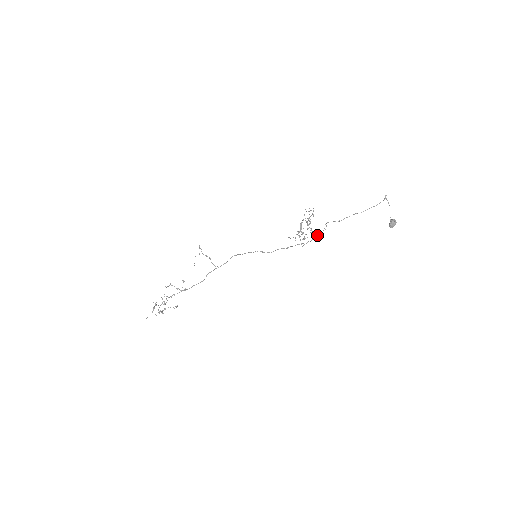
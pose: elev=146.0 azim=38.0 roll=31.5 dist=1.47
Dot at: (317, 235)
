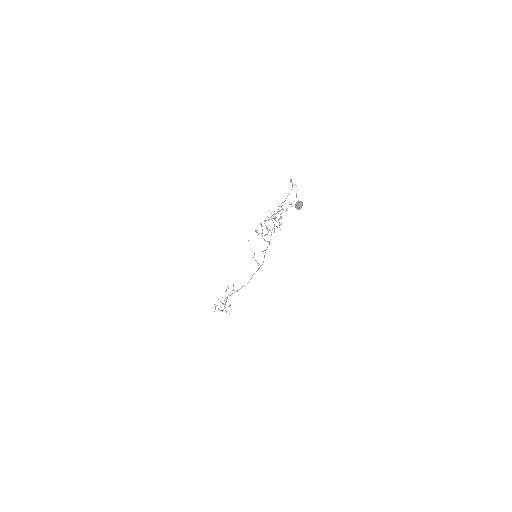
Dot at: (272, 229)
